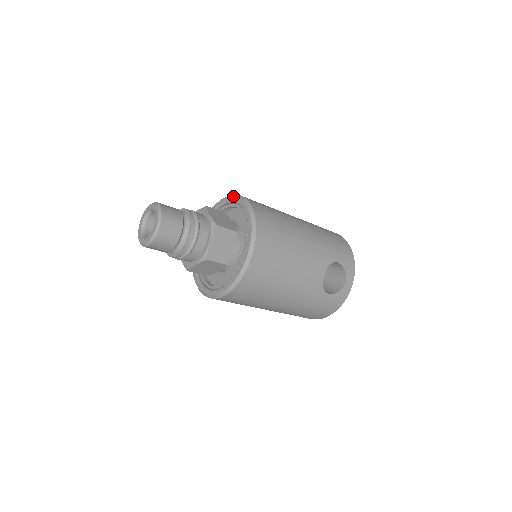
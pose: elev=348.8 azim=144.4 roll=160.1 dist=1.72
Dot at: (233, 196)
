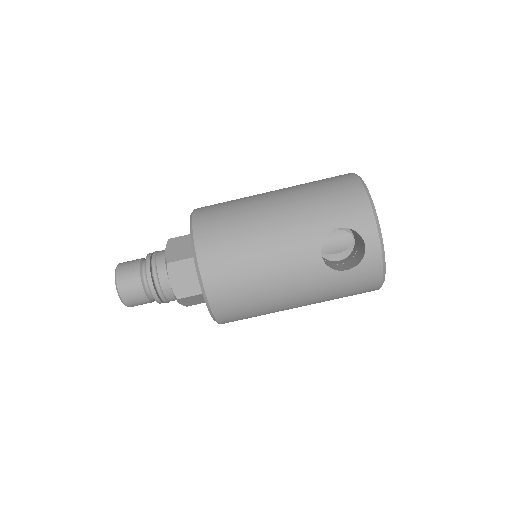
Dot at: occluded
